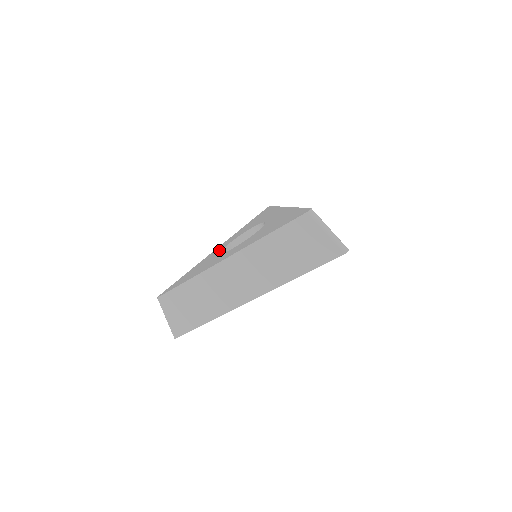
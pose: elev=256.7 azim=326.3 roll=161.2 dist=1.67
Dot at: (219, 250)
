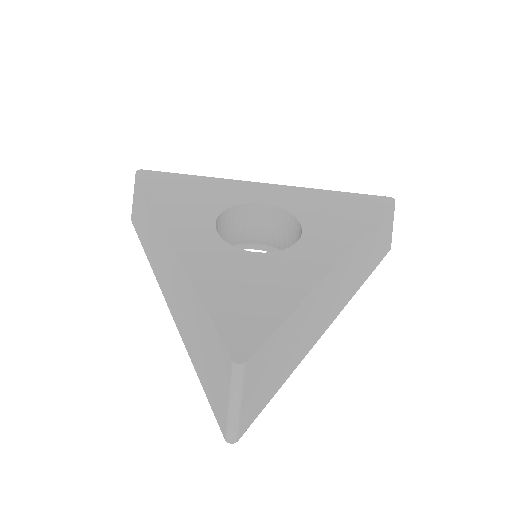
Dot at: (243, 196)
